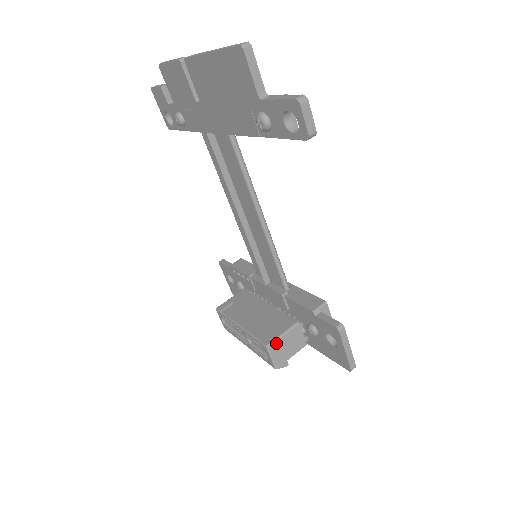
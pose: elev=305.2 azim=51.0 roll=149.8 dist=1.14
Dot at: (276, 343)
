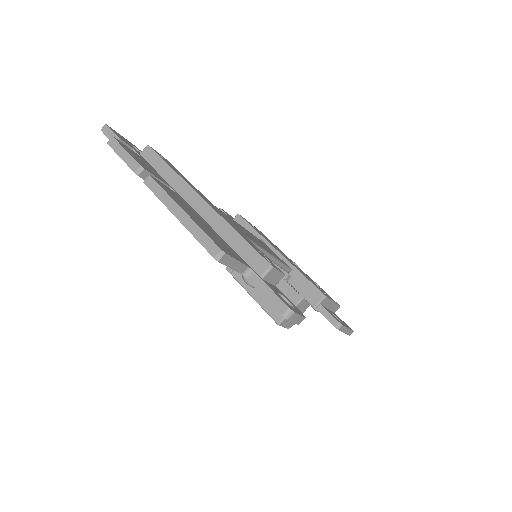
Dot at: occluded
